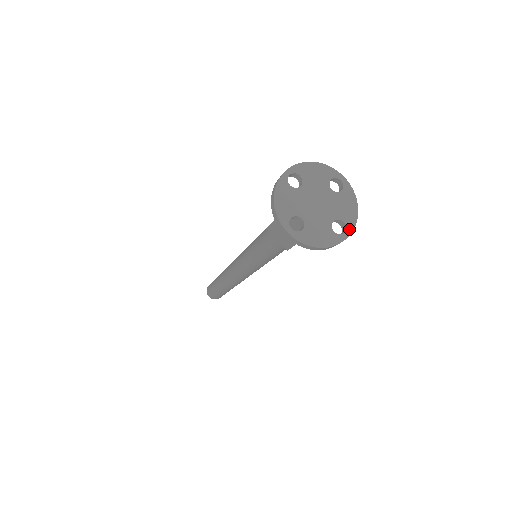
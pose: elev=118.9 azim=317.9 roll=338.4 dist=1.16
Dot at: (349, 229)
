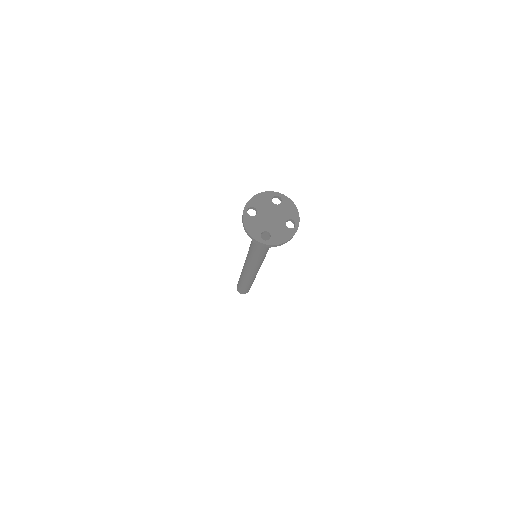
Dot at: (297, 222)
